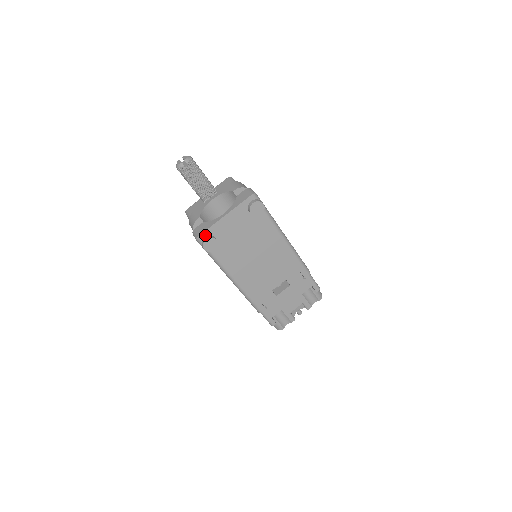
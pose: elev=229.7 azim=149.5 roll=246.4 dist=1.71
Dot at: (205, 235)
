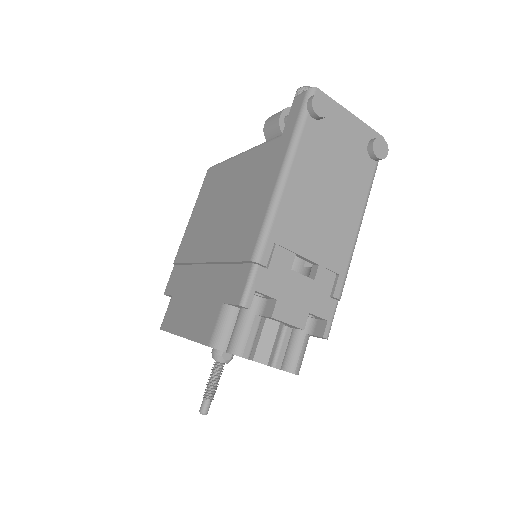
Dot at: occluded
